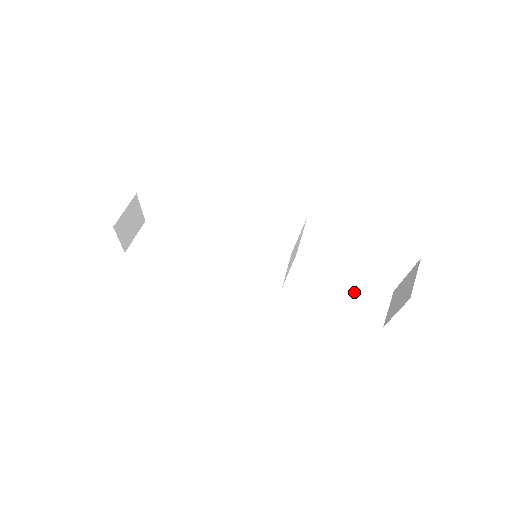
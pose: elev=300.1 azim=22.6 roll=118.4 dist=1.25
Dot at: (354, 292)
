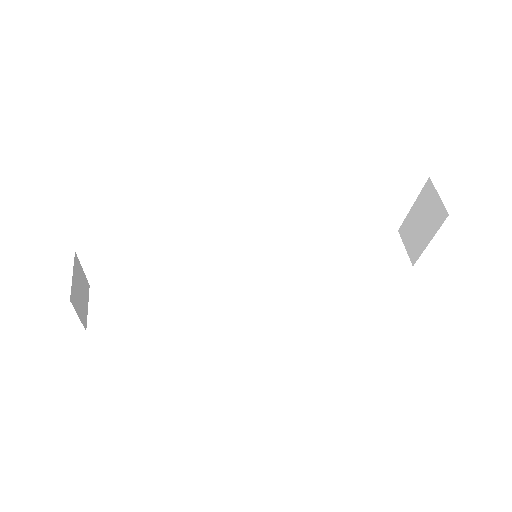
Dot at: (367, 247)
